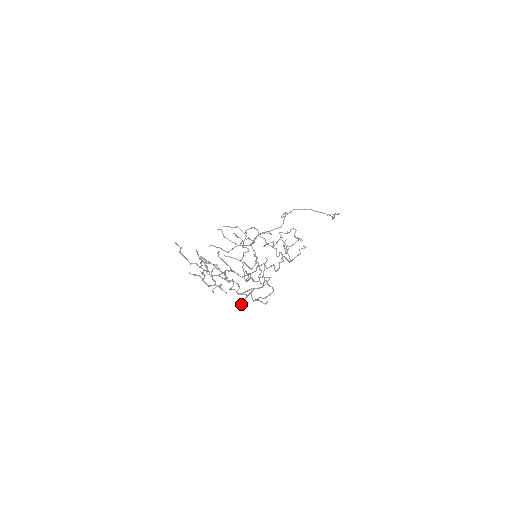
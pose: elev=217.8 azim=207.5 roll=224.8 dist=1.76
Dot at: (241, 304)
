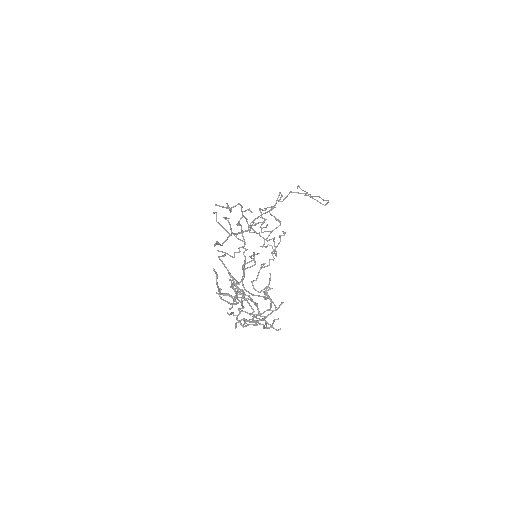
Dot at: (244, 324)
